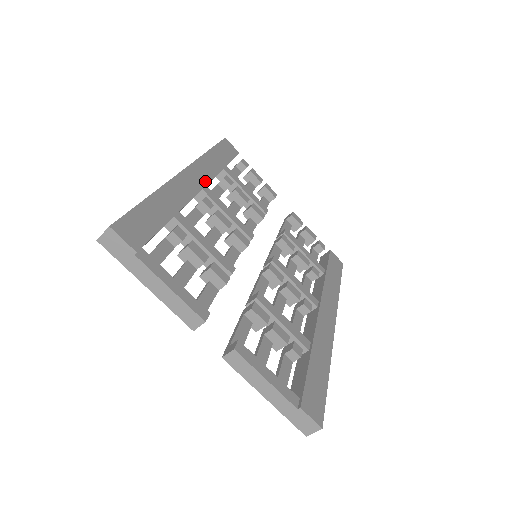
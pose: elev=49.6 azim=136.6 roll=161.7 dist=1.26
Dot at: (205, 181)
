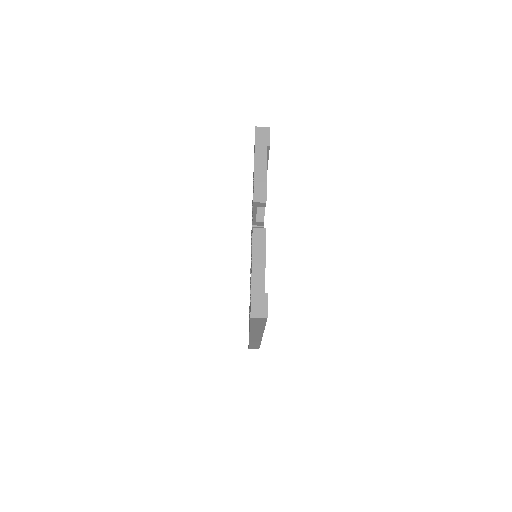
Dot at: occluded
